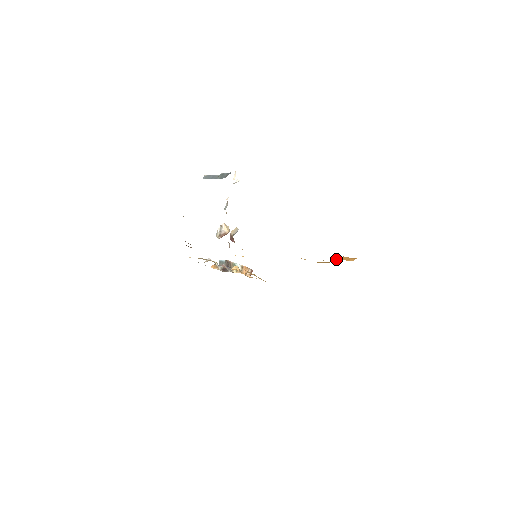
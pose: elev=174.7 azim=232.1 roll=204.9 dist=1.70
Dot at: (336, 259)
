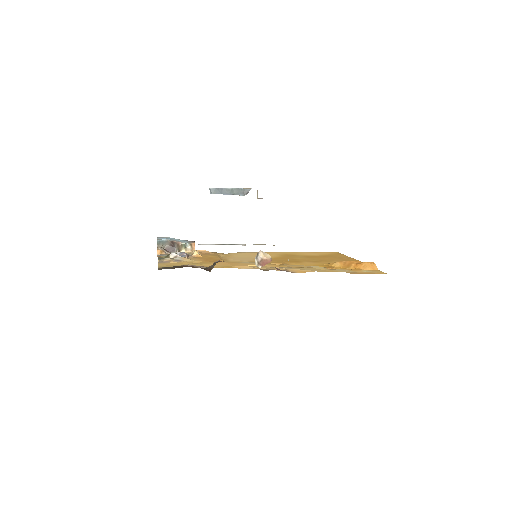
Dot at: (366, 270)
